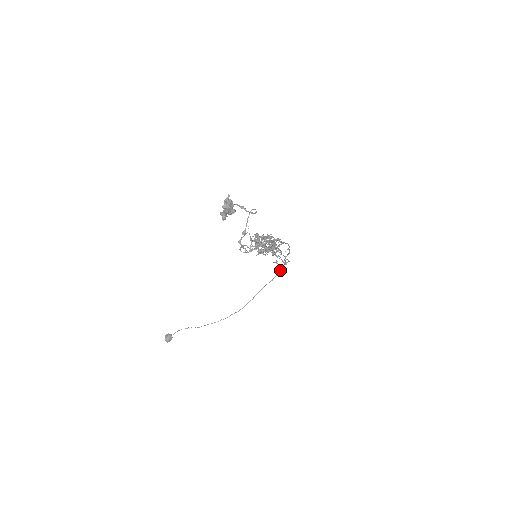
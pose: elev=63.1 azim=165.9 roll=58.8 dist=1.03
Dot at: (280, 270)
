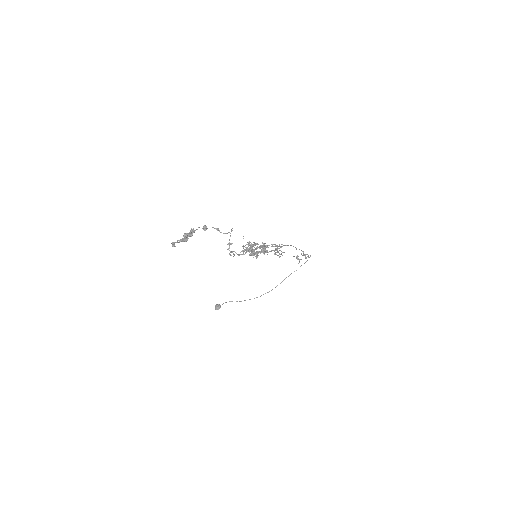
Dot at: (298, 263)
